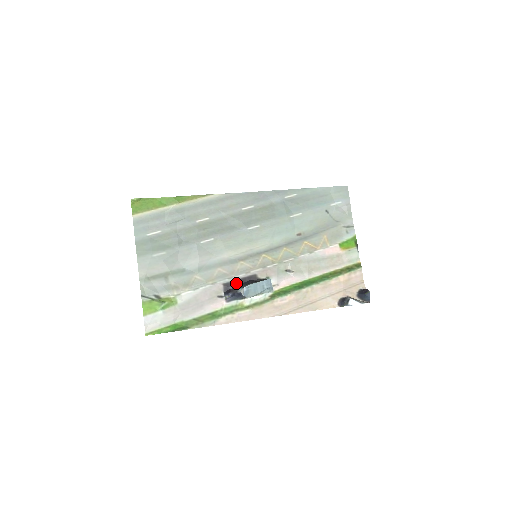
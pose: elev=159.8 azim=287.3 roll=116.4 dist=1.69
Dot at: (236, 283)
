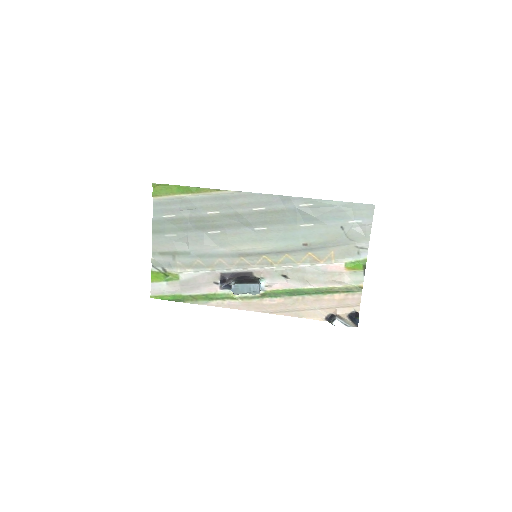
Dot at: (232, 275)
